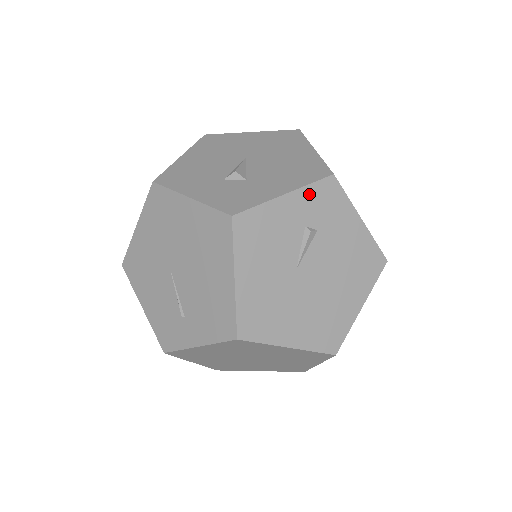
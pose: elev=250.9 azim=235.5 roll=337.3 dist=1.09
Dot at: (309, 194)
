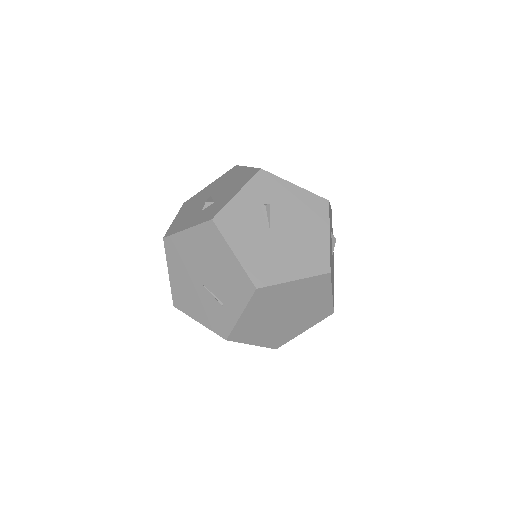
Dot at: (252, 186)
